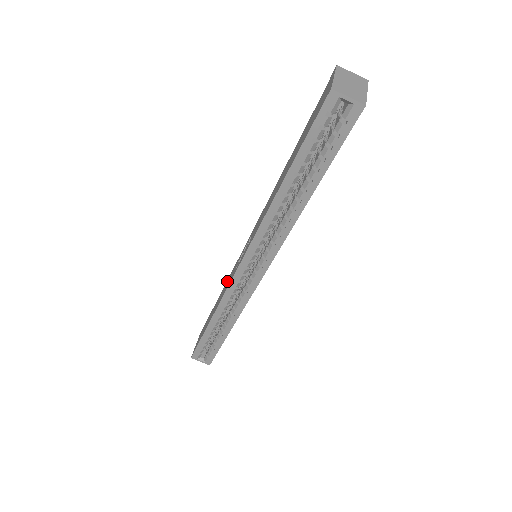
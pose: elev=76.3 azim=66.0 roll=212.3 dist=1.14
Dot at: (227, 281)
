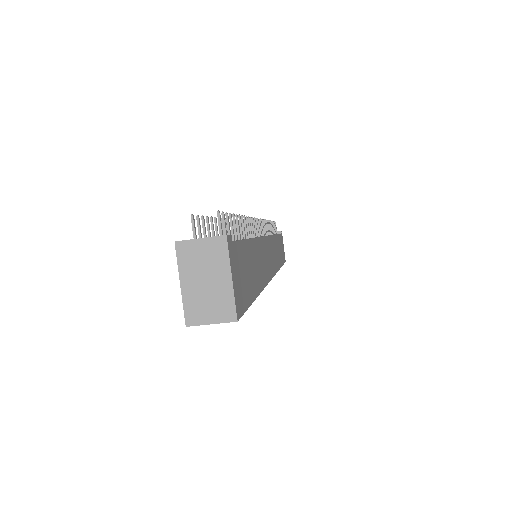
Dot at: occluded
